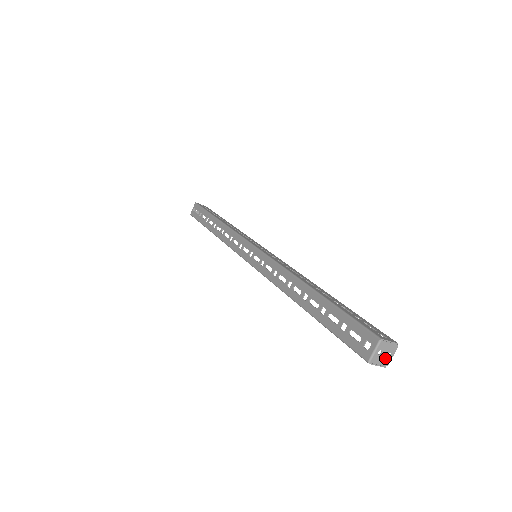
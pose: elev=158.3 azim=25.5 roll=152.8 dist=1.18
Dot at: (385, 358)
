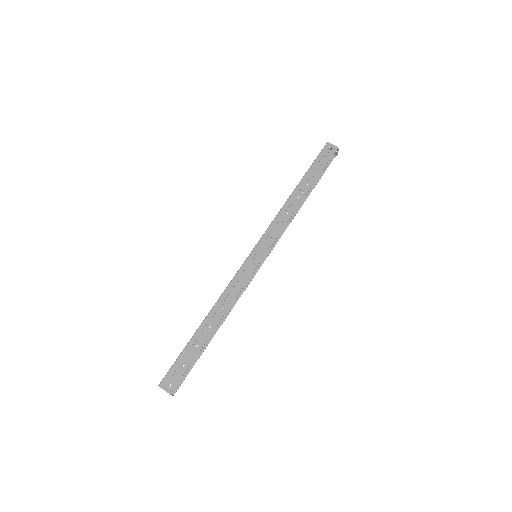
Dot at: occluded
